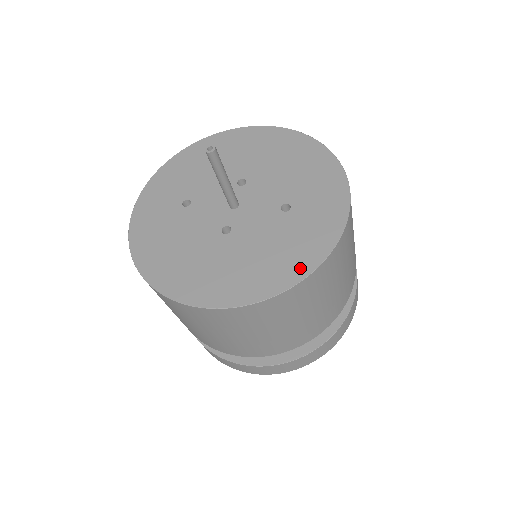
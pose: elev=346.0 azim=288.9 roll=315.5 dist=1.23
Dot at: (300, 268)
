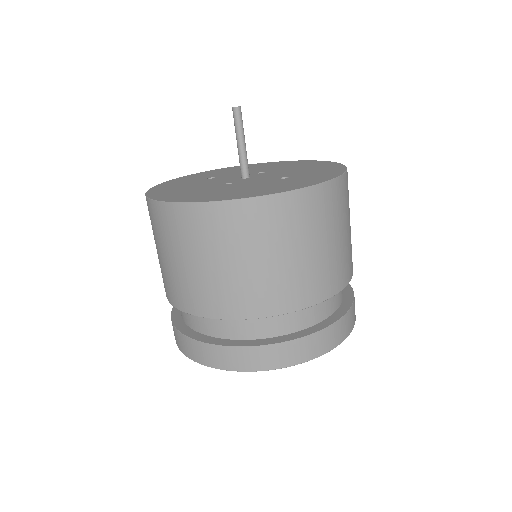
Dot at: (270, 192)
